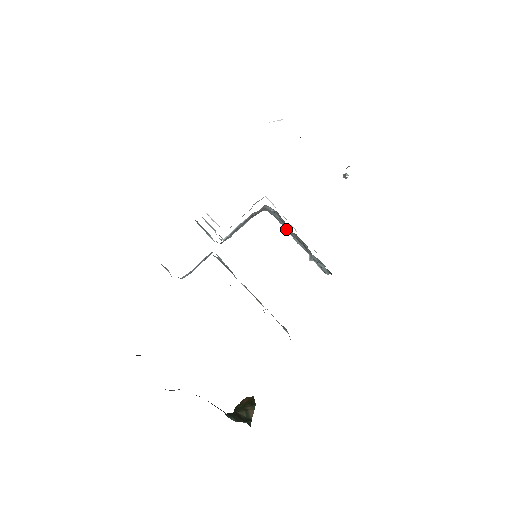
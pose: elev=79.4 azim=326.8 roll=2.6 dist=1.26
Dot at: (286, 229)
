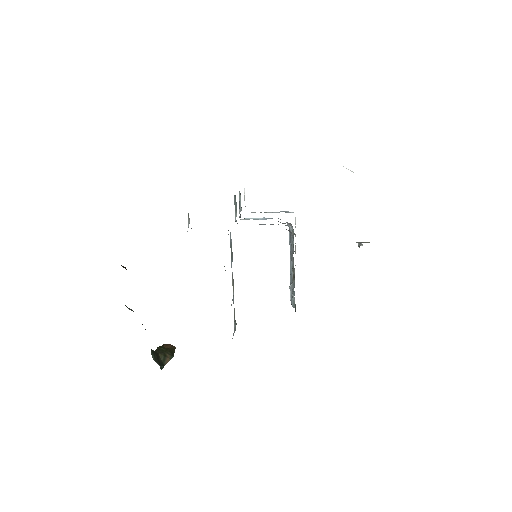
Dot at: (291, 252)
